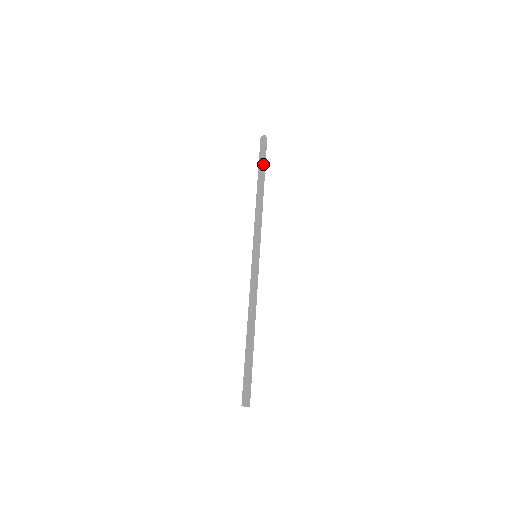
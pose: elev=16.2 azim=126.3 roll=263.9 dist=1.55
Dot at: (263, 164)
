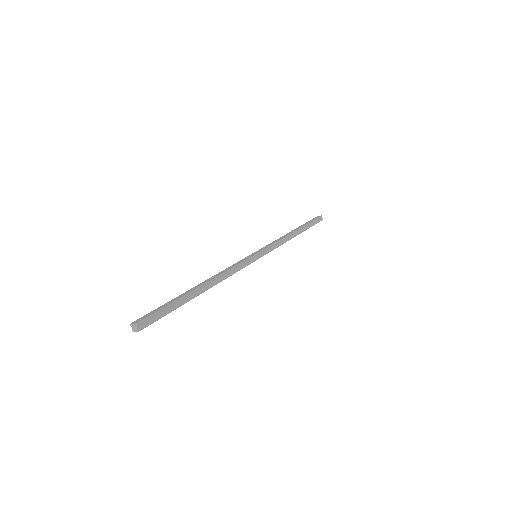
Dot at: (308, 224)
